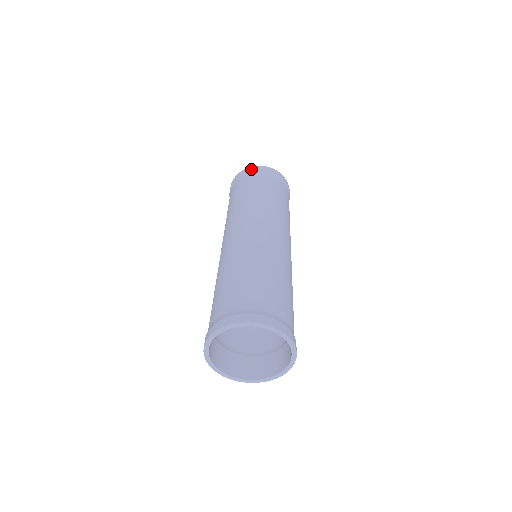
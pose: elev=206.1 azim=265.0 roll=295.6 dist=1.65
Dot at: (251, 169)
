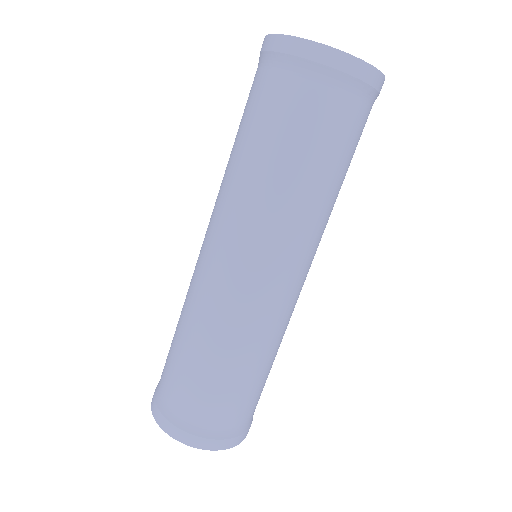
Dot at: (356, 73)
